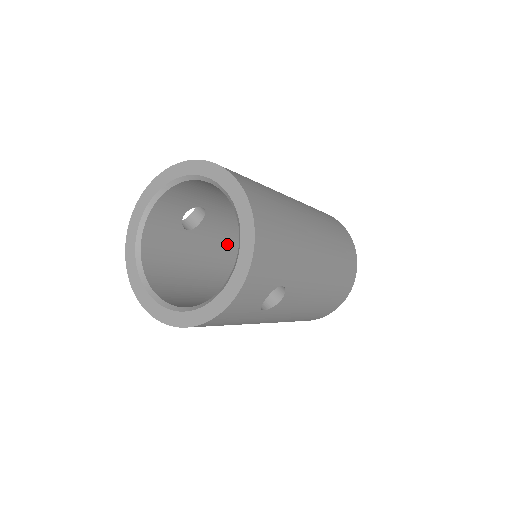
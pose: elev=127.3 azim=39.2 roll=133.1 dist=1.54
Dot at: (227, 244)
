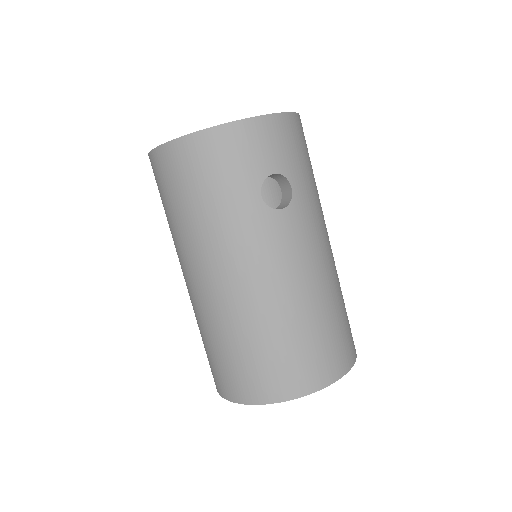
Dot at: occluded
